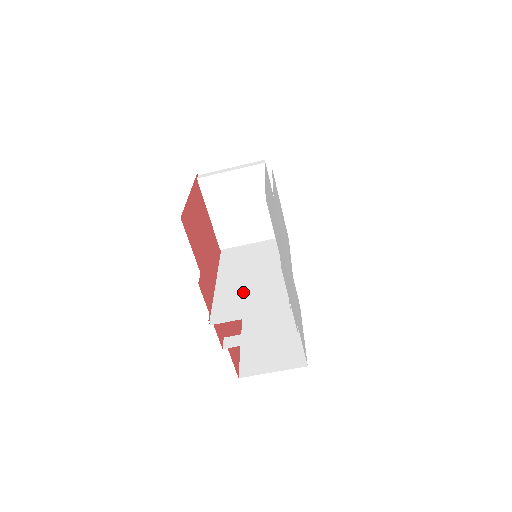
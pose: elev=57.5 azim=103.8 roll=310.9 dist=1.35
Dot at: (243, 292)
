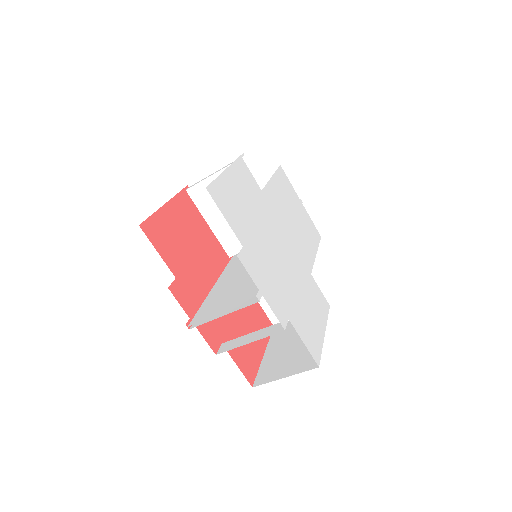
Dot at: (228, 292)
